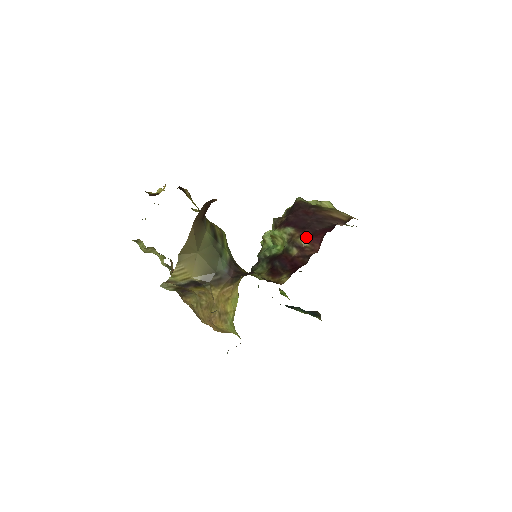
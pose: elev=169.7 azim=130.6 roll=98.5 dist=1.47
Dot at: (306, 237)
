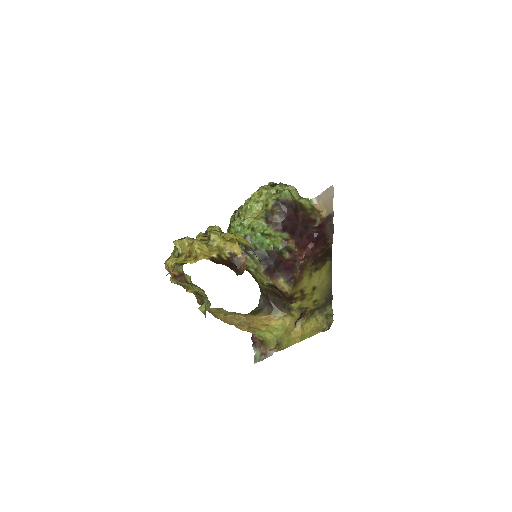
Dot at: (298, 244)
